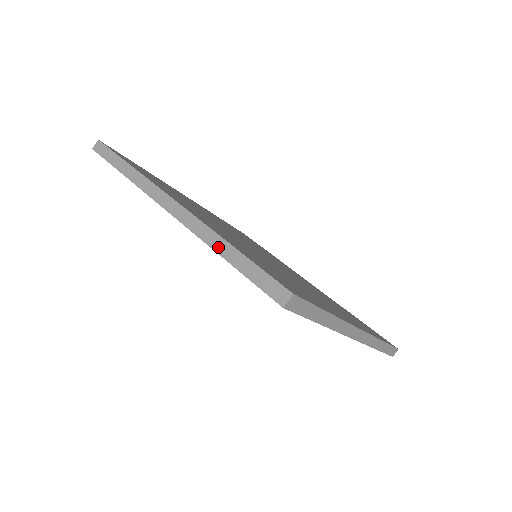
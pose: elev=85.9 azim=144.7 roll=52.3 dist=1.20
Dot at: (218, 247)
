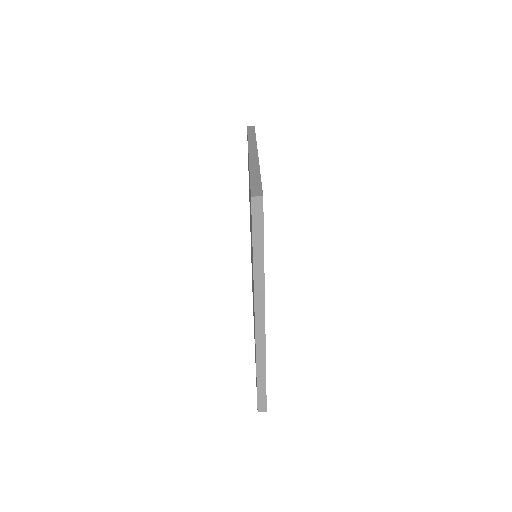
Dot at: (253, 171)
